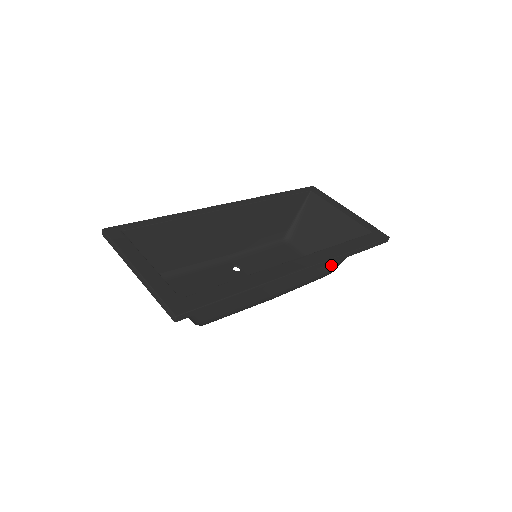
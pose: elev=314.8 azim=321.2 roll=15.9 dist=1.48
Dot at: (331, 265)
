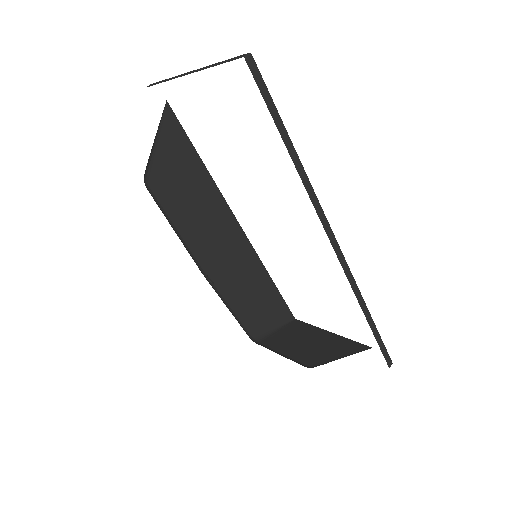
Dot at: (314, 364)
